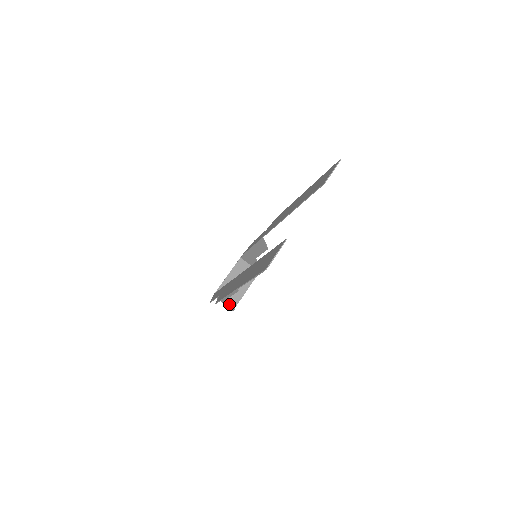
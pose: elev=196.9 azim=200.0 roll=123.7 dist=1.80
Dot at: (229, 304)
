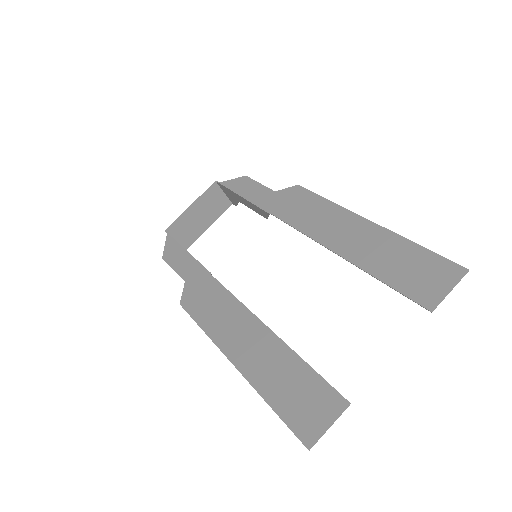
Dot at: occluded
